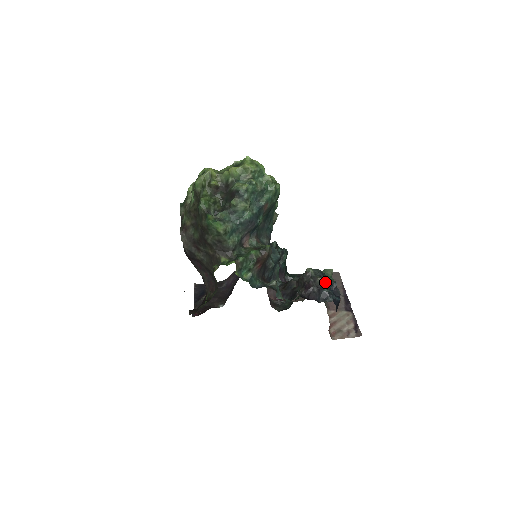
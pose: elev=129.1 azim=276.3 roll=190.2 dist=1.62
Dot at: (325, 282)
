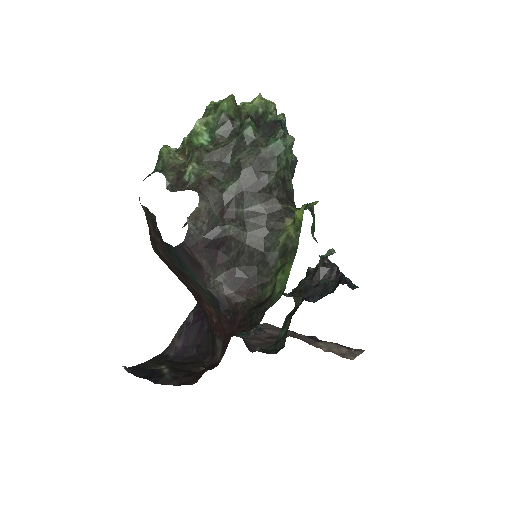
Dot at: occluded
